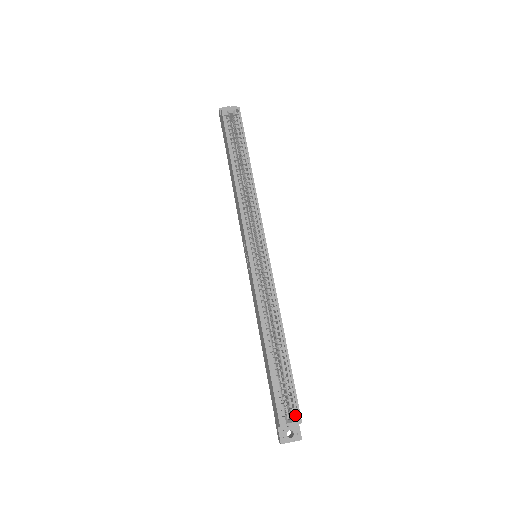
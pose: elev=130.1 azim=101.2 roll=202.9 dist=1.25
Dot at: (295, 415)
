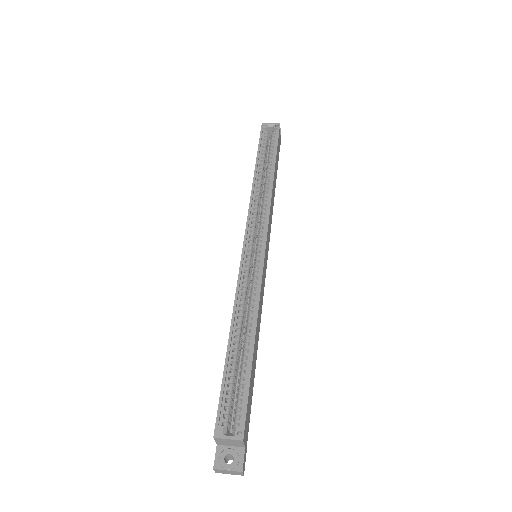
Dot at: (237, 428)
